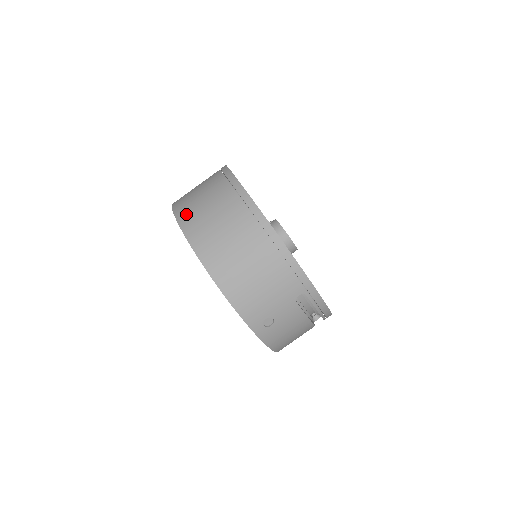
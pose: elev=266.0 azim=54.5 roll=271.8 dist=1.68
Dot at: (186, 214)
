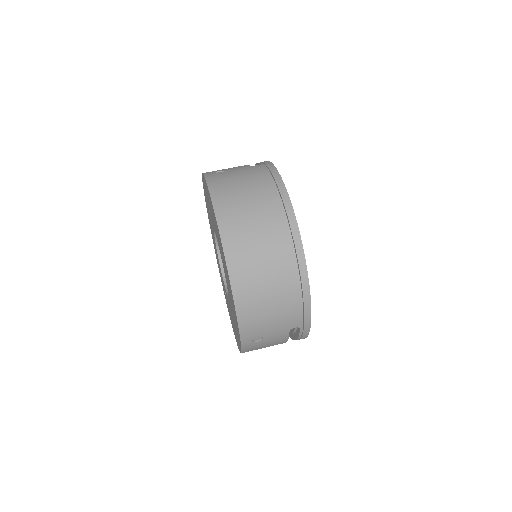
Dot at: (227, 210)
